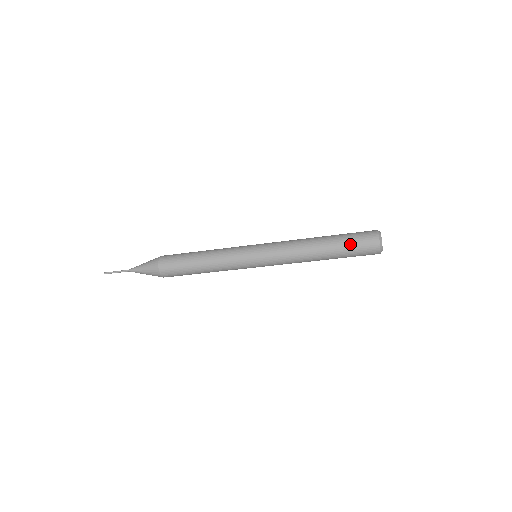
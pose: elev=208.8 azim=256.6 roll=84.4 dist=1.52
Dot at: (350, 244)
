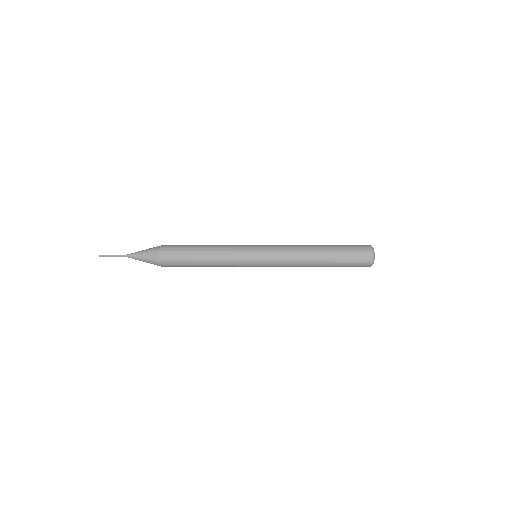
Dot at: (346, 264)
